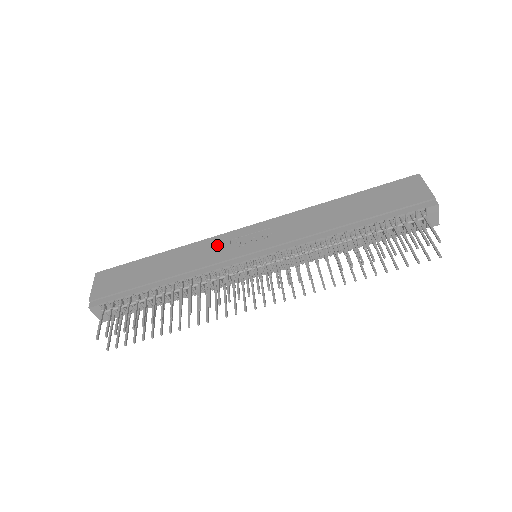
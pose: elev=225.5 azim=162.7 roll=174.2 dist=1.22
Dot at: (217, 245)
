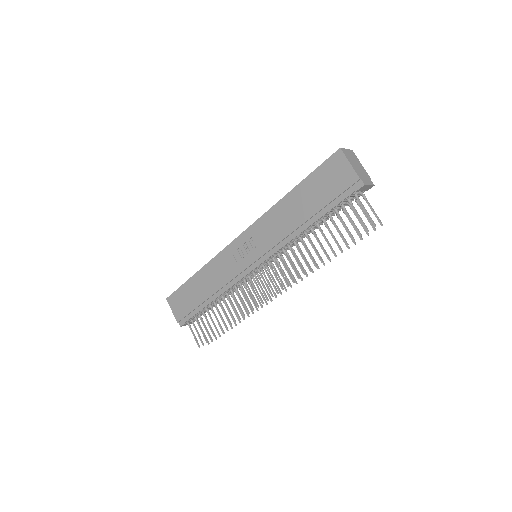
Dot at: (226, 261)
